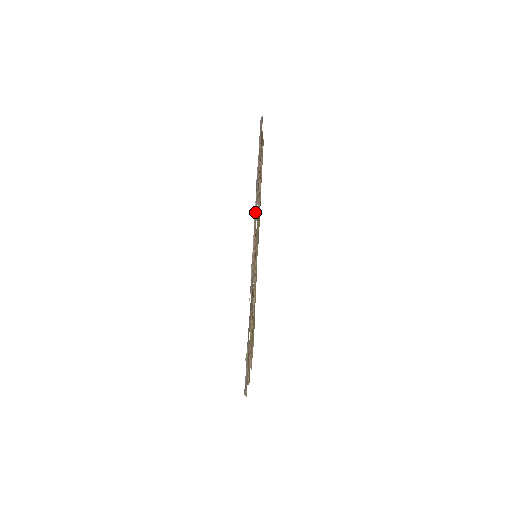
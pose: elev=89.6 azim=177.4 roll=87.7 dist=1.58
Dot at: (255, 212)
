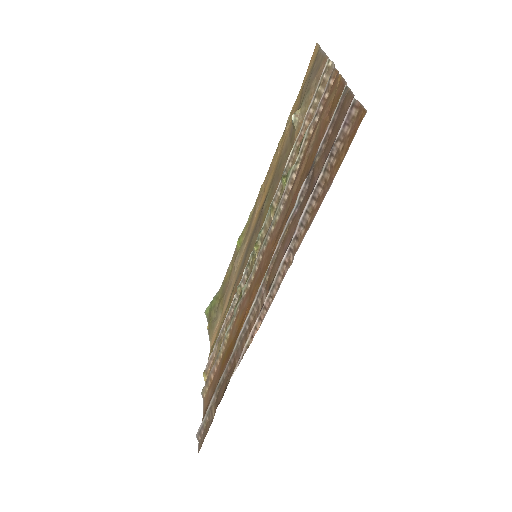
Dot at: (280, 269)
